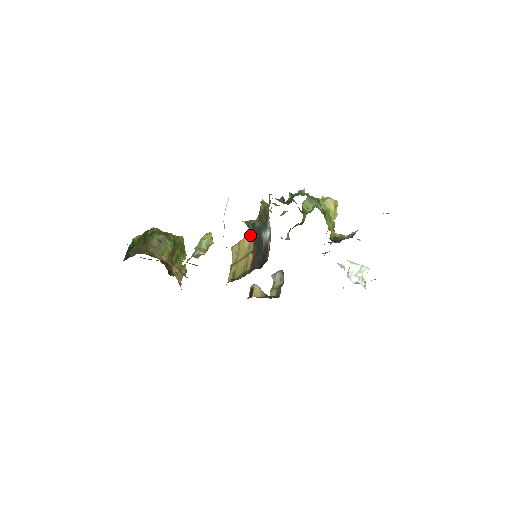
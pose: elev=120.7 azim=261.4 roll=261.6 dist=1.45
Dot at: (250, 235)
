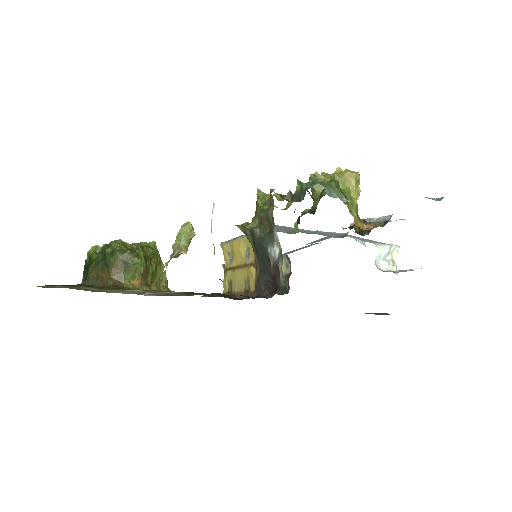
Dot at: occluded
